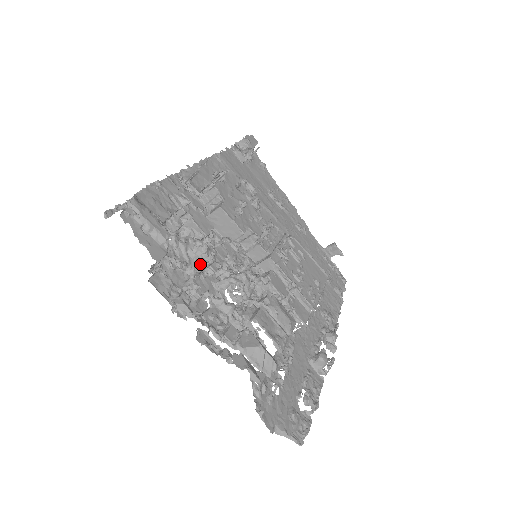
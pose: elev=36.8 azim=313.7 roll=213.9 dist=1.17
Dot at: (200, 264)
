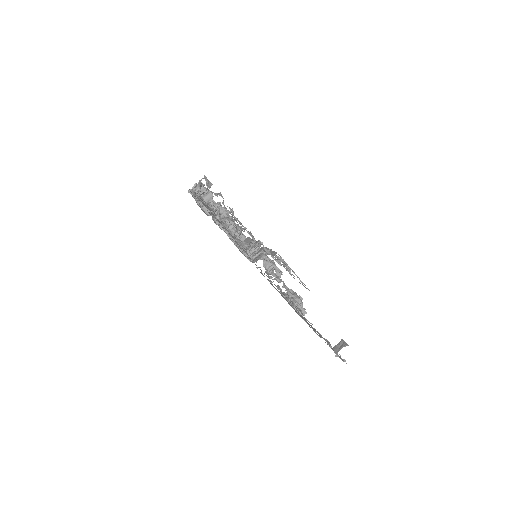
Dot at: (217, 203)
